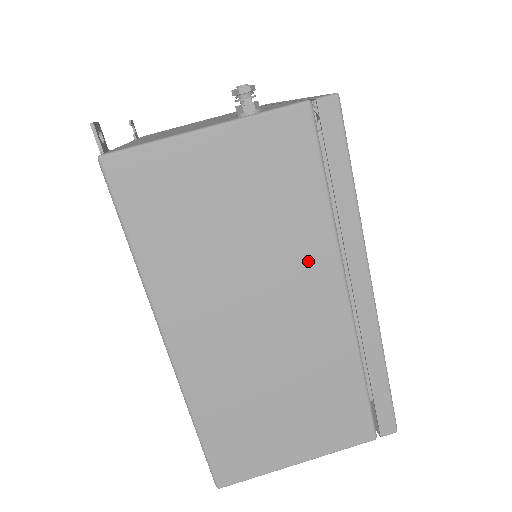
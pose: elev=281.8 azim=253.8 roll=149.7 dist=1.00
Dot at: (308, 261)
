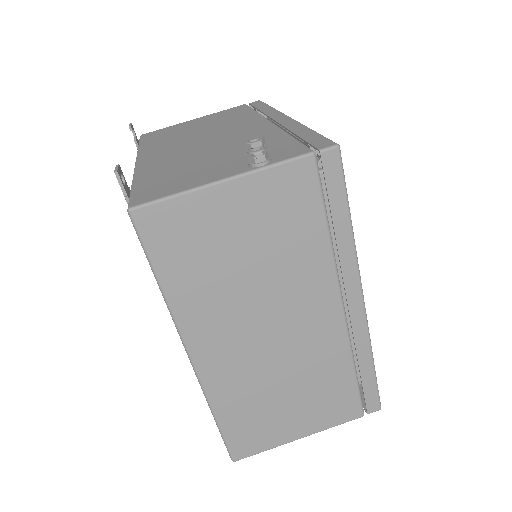
Dot at: (310, 283)
